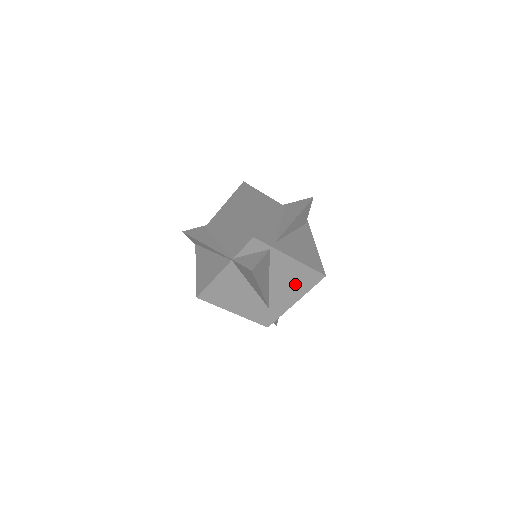
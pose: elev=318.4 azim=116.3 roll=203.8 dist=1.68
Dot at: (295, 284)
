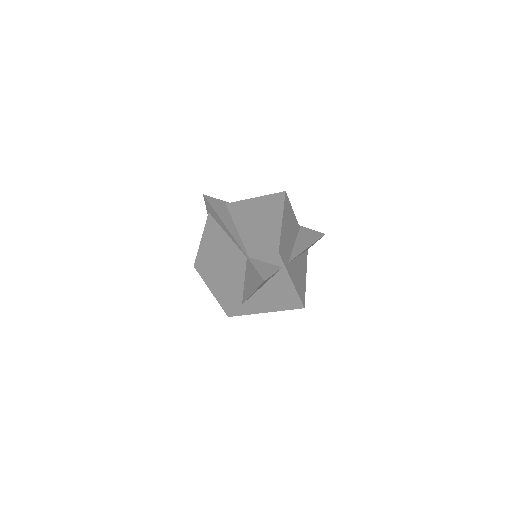
Dot at: (277, 300)
